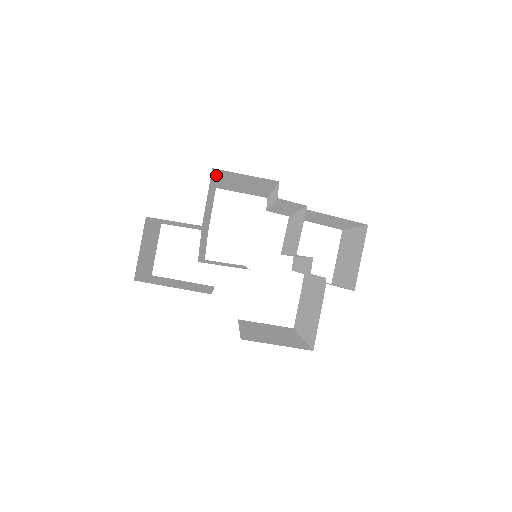
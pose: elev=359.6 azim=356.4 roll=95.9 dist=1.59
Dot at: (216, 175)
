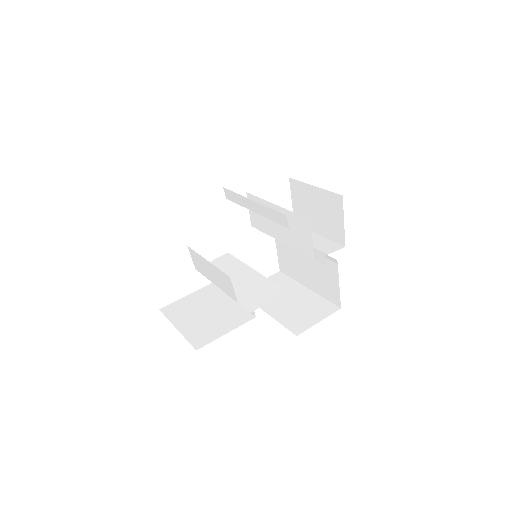
Dot at: occluded
